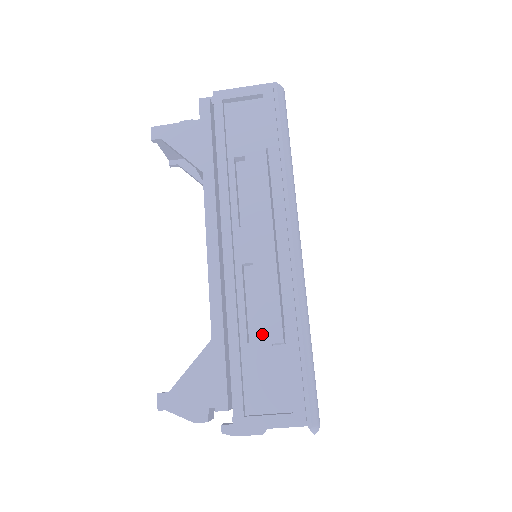
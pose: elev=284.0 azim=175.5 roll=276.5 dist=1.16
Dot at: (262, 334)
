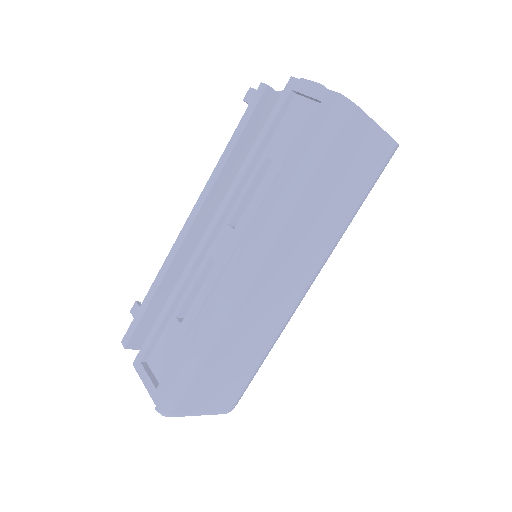
Dot at: occluded
